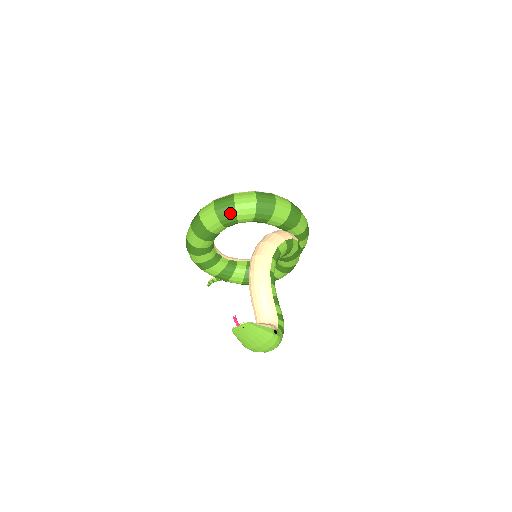
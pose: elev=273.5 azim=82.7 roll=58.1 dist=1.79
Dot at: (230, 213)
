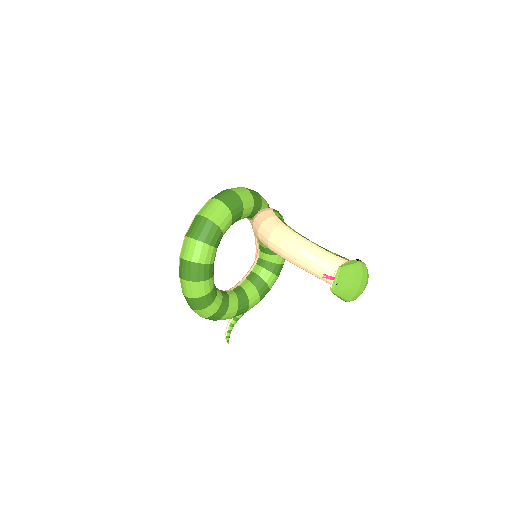
Dot at: (212, 229)
